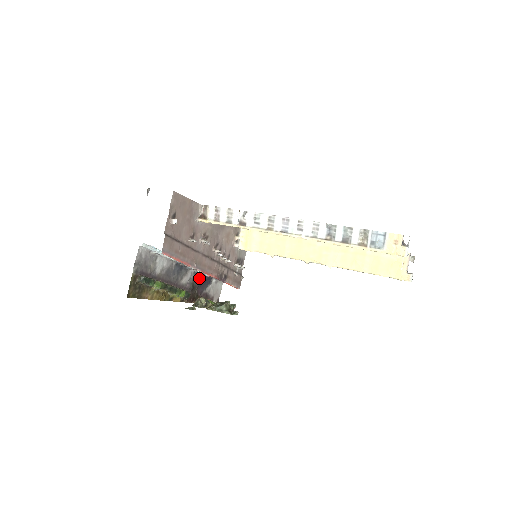
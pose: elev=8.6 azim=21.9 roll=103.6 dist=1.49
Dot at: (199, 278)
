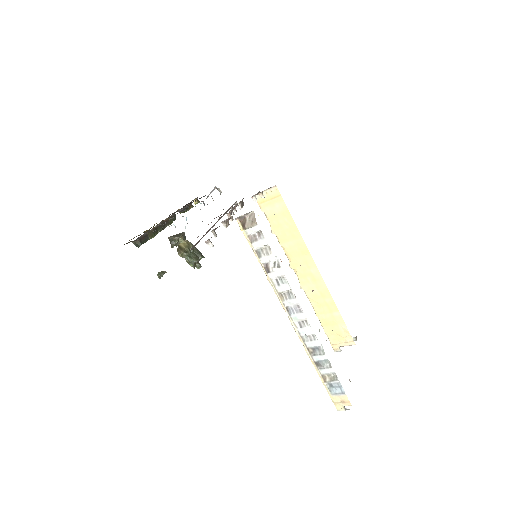
Dot at: occluded
